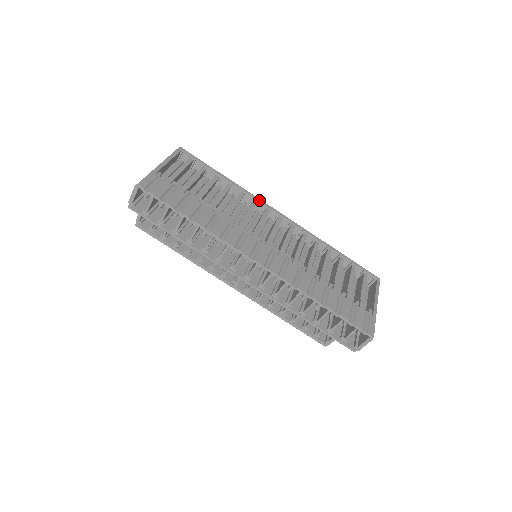
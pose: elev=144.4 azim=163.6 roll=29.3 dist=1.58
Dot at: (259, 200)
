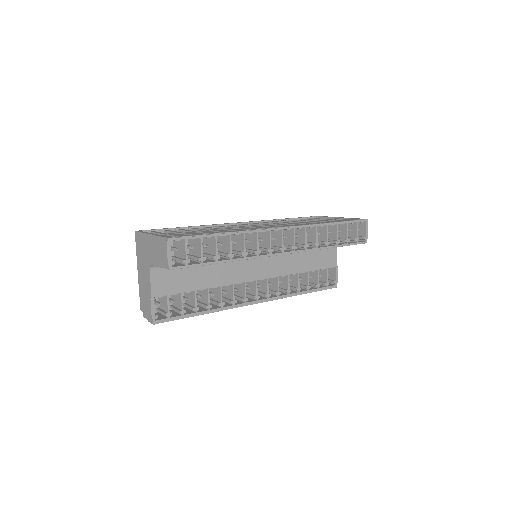
Dot at: (218, 224)
